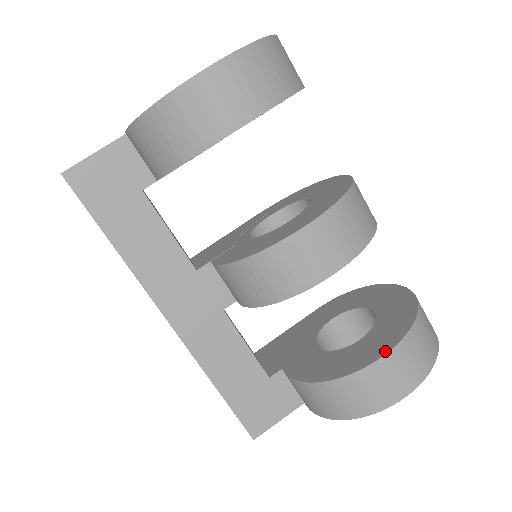
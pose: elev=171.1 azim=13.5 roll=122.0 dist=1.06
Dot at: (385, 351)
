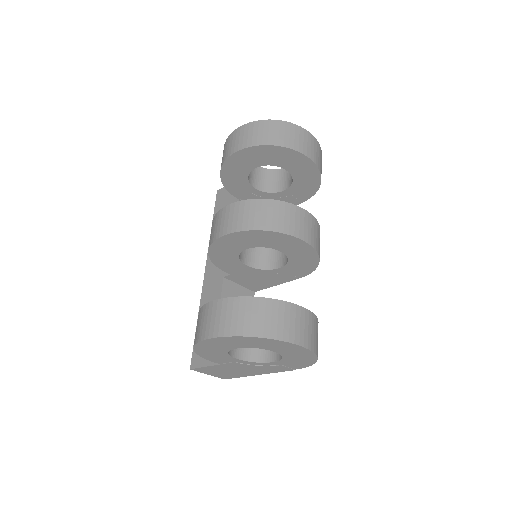
Dot at: (218, 300)
